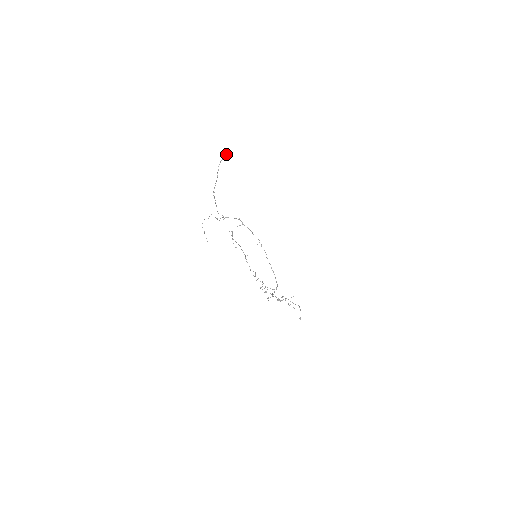
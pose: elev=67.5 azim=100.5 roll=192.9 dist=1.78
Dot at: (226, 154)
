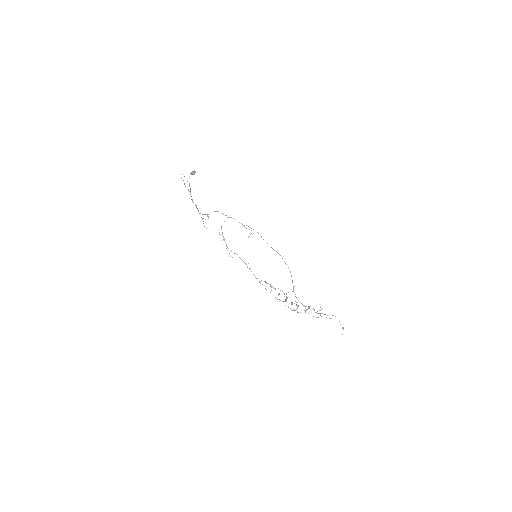
Dot at: (191, 172)
